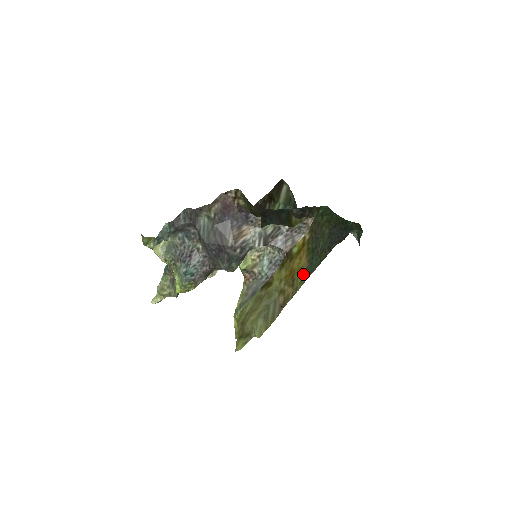
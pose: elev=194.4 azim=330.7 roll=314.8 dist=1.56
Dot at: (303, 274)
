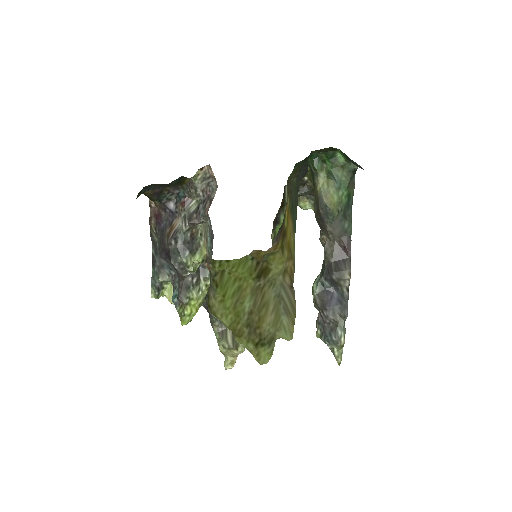
Dot at: (292, 237)
